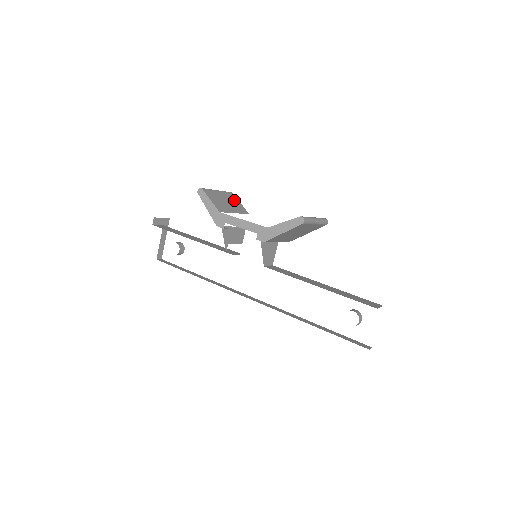
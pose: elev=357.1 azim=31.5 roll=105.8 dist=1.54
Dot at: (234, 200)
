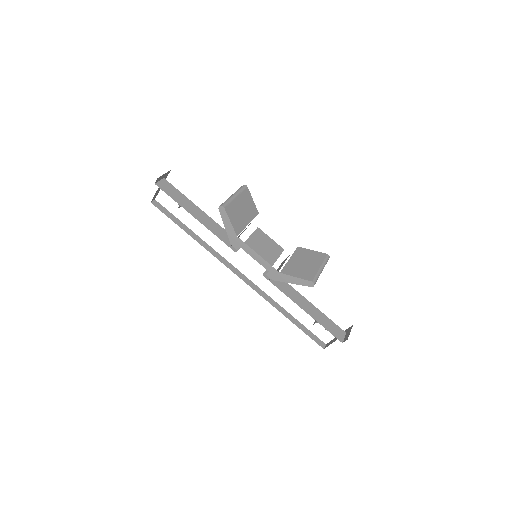
Dot at: (248, 200)
